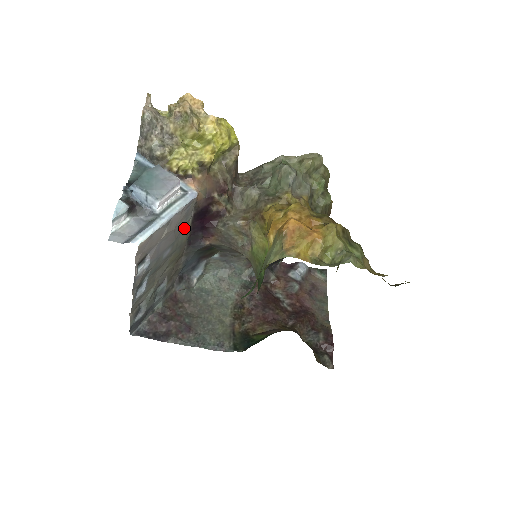
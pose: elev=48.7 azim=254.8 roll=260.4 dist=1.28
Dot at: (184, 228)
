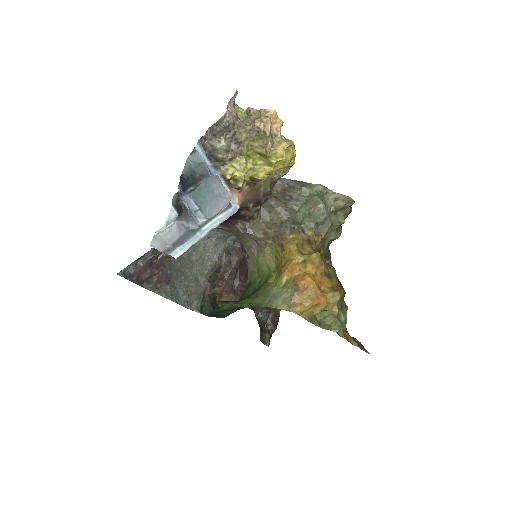
Dot at: occluded
